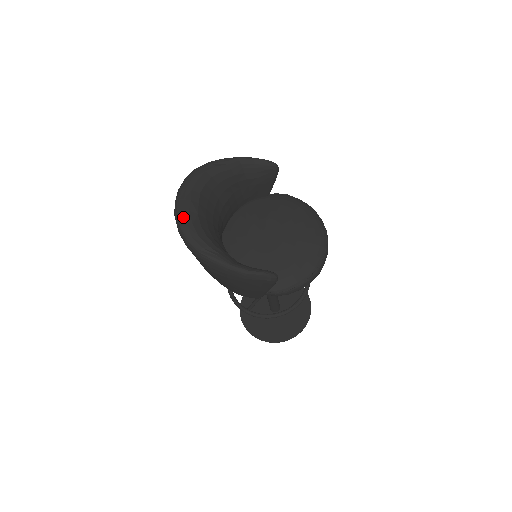
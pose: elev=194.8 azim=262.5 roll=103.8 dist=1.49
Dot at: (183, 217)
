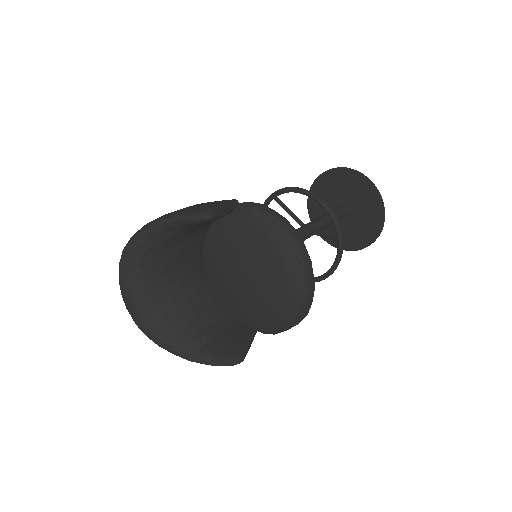
Dot at: (133, 316)
